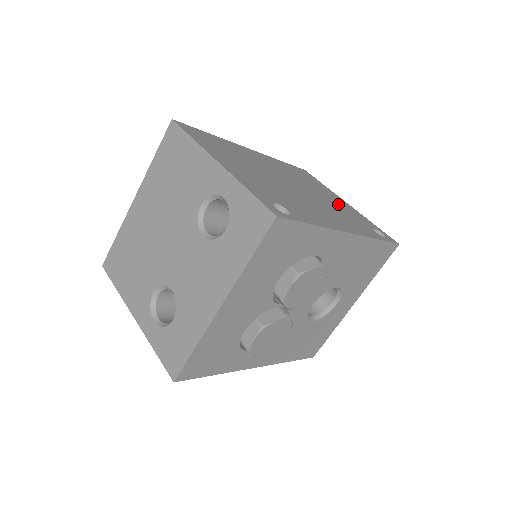
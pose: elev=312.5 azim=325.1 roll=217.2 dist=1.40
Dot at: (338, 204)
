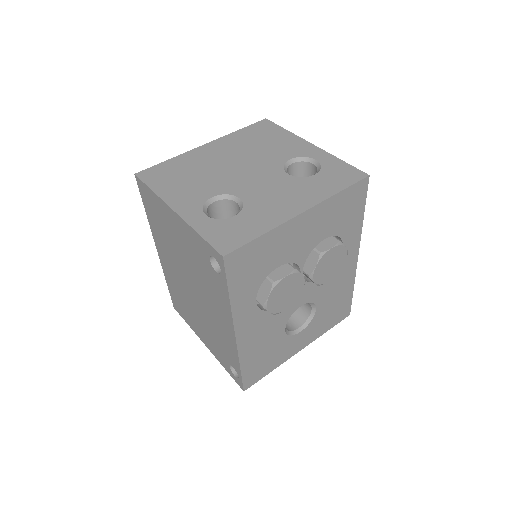
Dot at: occluded
